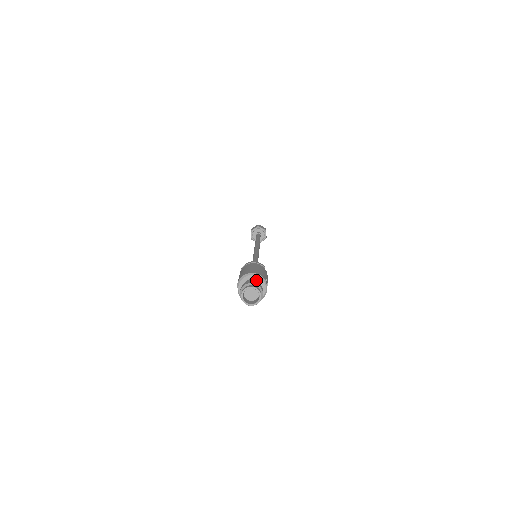
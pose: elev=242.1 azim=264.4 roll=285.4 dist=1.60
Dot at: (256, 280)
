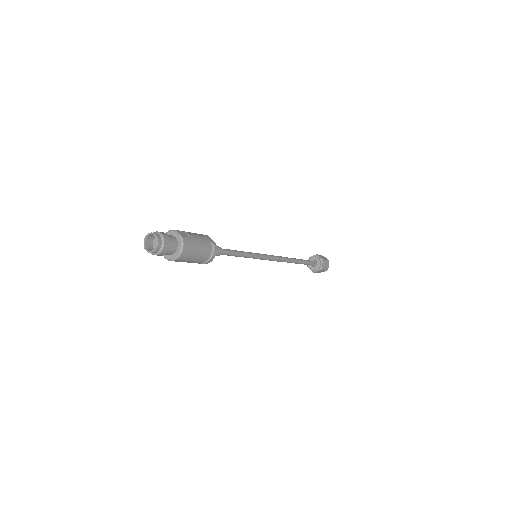
Dot at: occluded
